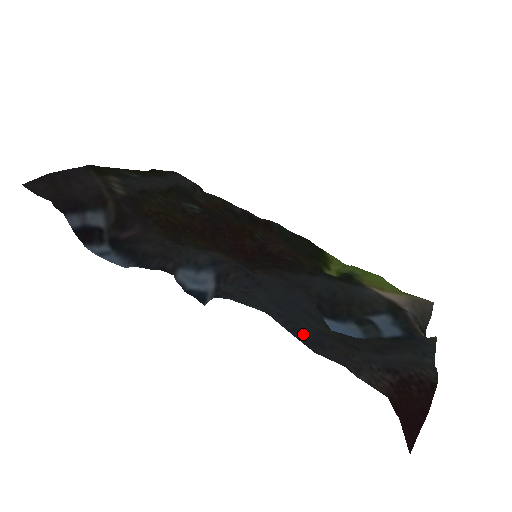
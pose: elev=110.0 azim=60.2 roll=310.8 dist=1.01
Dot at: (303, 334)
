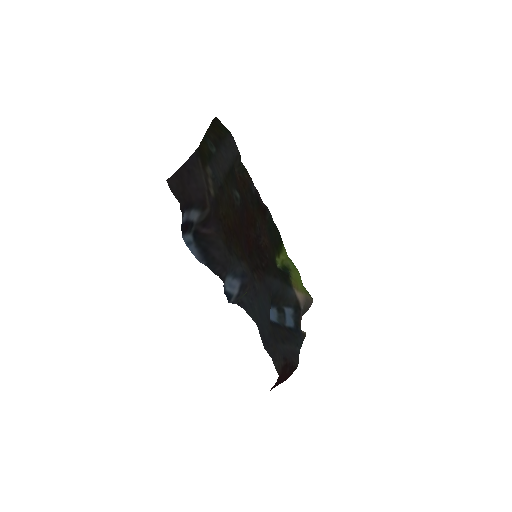
Dot at: (264, 336)
